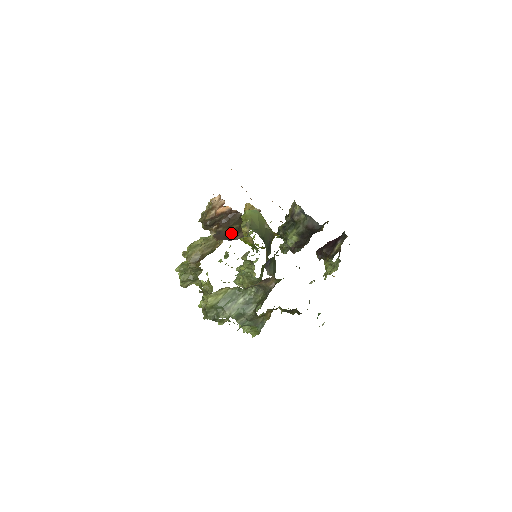
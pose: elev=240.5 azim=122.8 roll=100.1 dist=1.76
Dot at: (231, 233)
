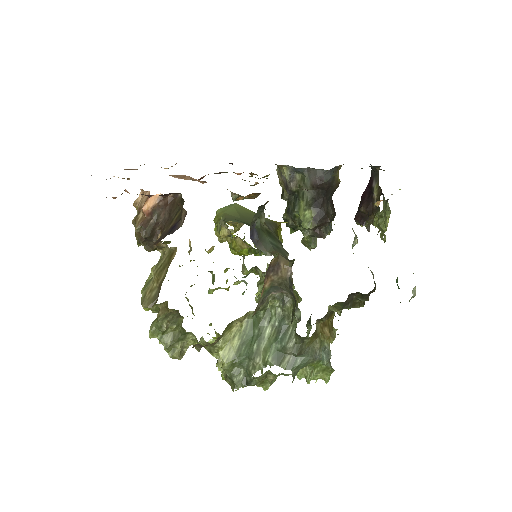
Dot at: (174, 224)
